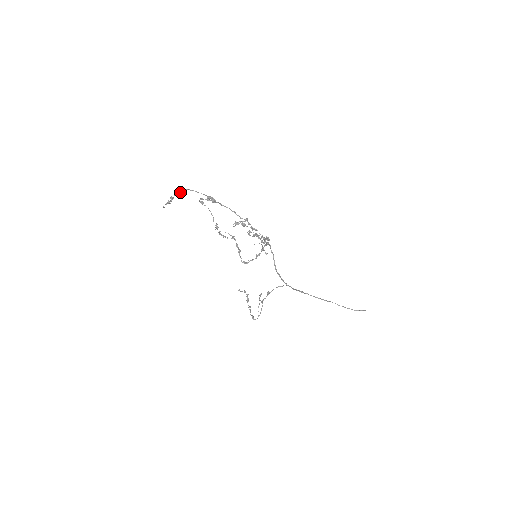
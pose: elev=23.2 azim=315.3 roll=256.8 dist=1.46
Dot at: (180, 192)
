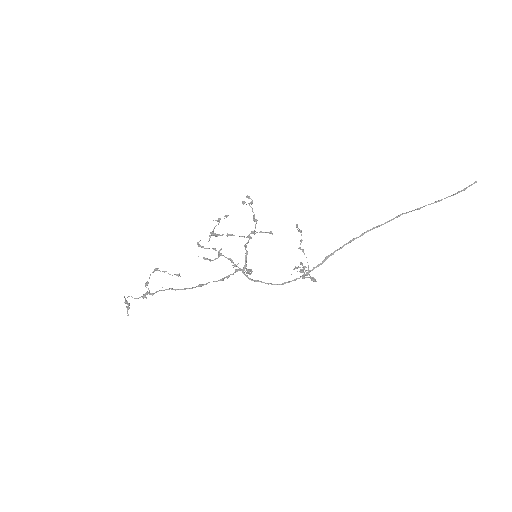
Dot at: (125, 298)
